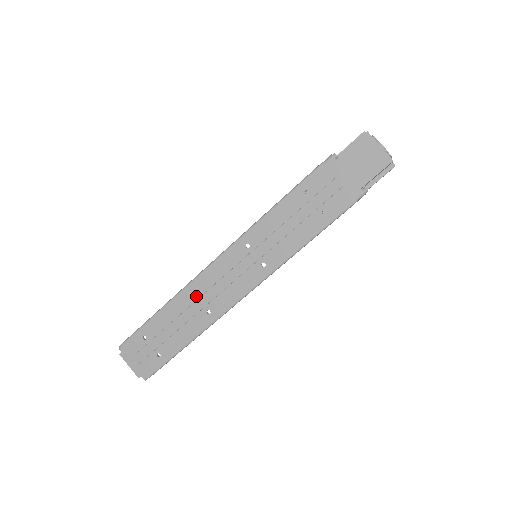
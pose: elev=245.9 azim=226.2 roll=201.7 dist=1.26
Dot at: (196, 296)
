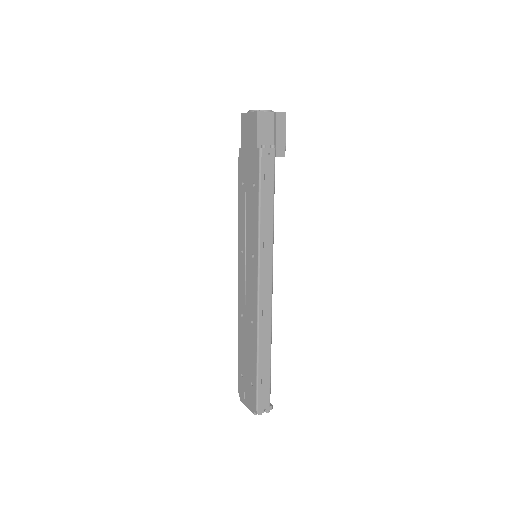
Dot at: (243, 316)
